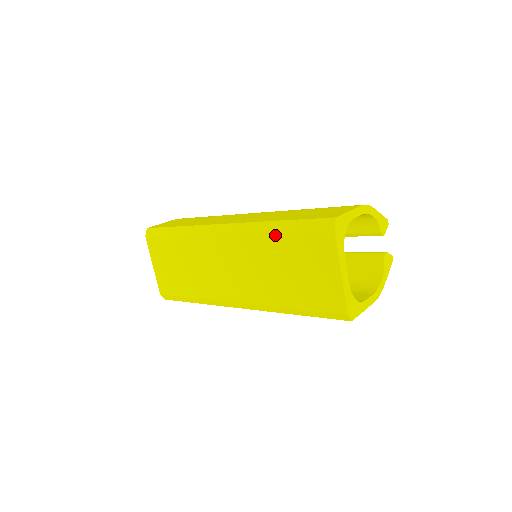
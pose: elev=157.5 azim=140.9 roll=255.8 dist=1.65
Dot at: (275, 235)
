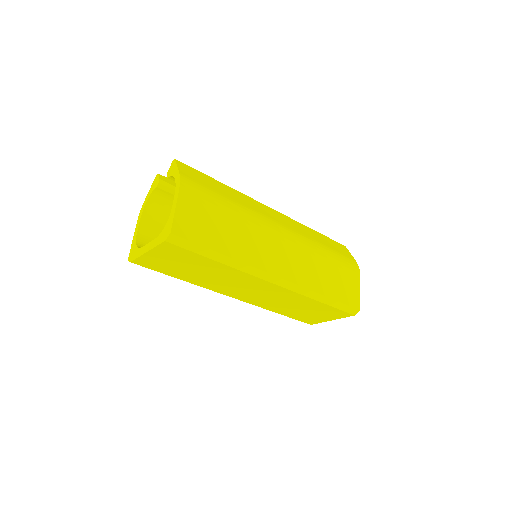
Dot at: (317, 302)
